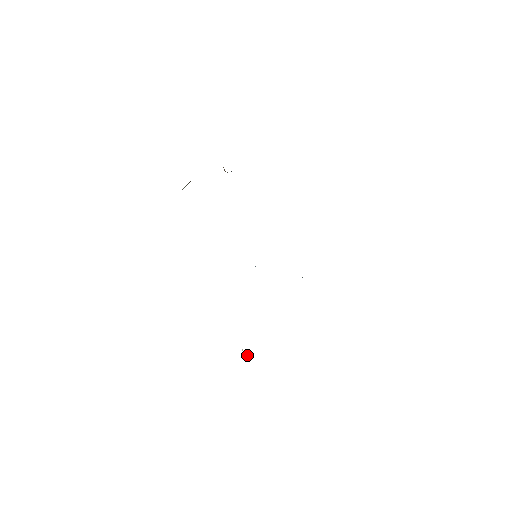
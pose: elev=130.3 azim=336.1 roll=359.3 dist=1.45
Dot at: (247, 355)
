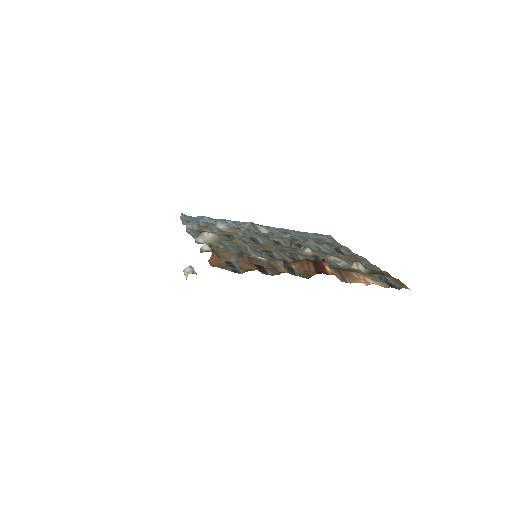
Dot at: occluded
